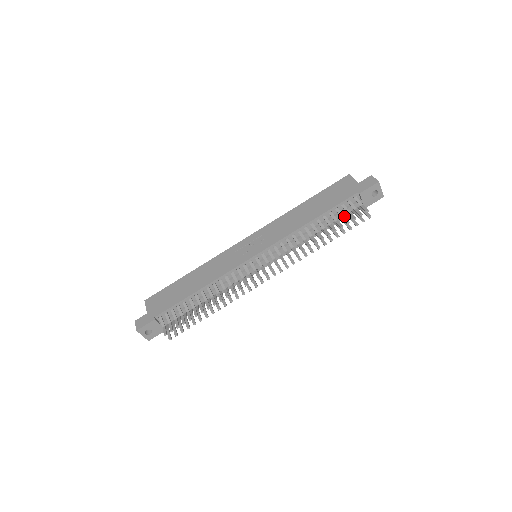
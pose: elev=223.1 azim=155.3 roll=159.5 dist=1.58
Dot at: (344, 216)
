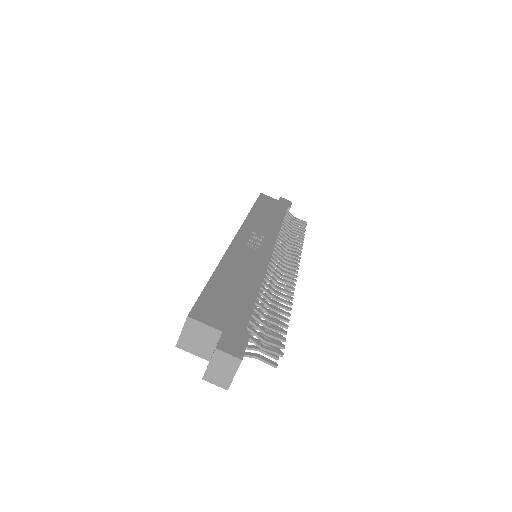
Dot at: occluded
